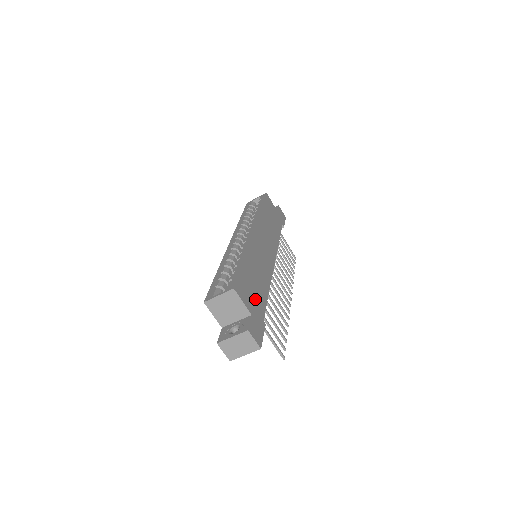
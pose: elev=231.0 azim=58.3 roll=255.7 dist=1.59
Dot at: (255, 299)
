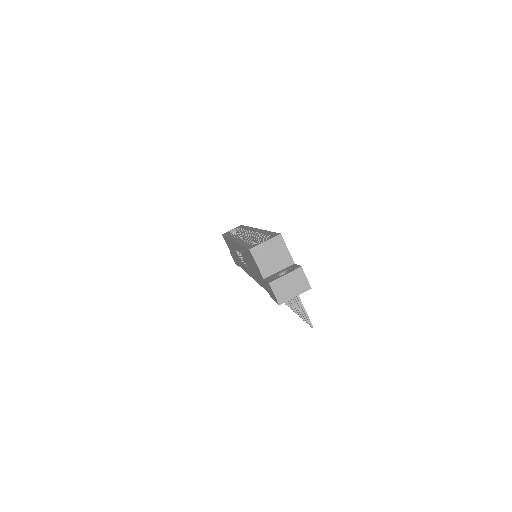
Dot at: occluded
